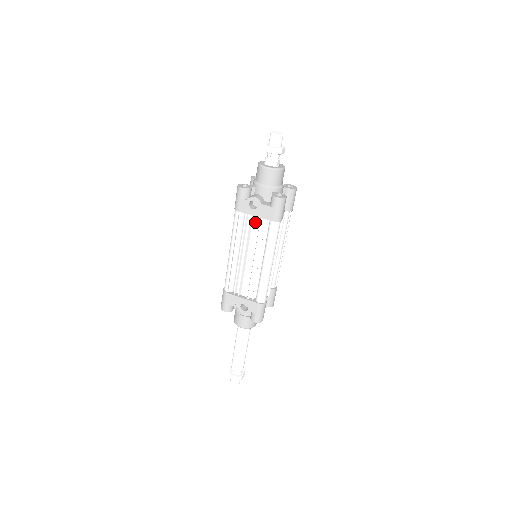
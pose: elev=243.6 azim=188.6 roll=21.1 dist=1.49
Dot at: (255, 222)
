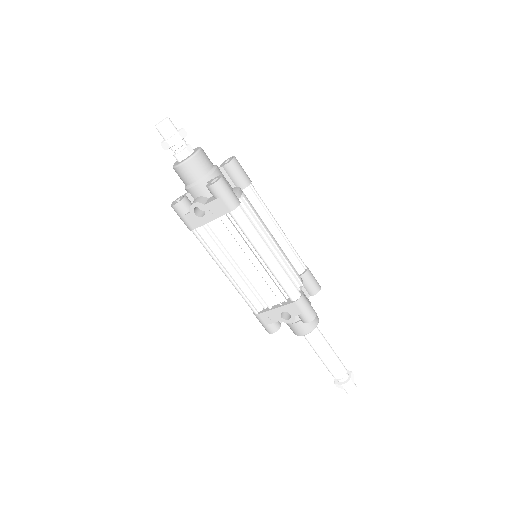
Dot at: (218, 227)
